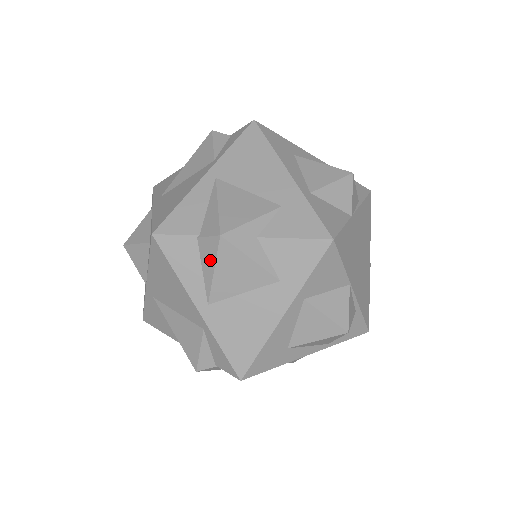
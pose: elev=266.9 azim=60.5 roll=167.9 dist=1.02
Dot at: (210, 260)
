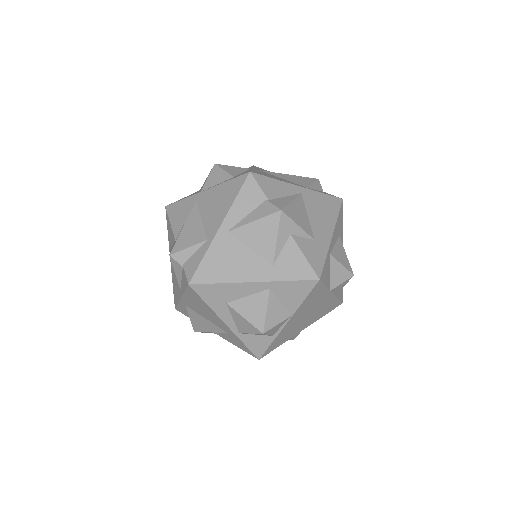
Dot at: (259, 215)
